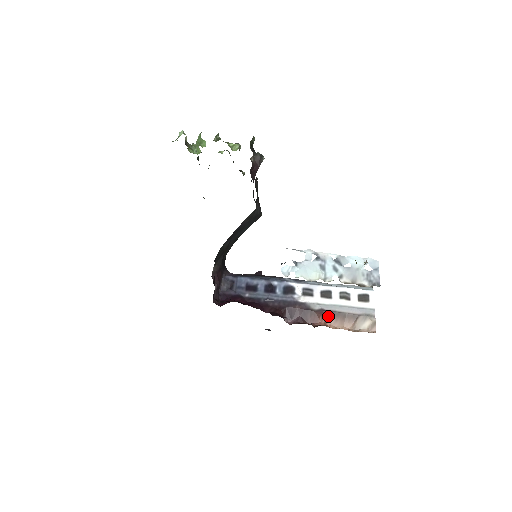
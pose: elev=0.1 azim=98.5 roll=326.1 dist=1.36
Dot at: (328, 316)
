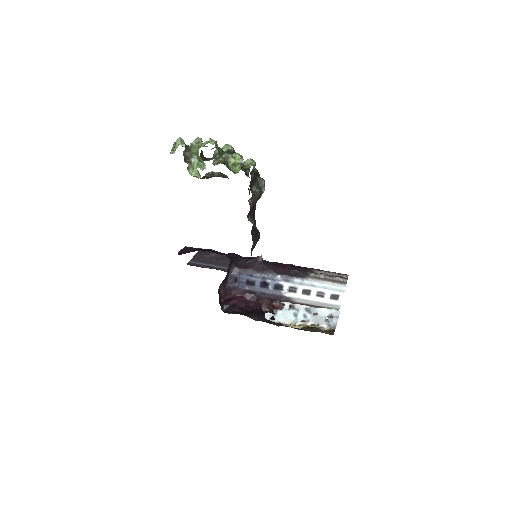
Dot at: occluded
